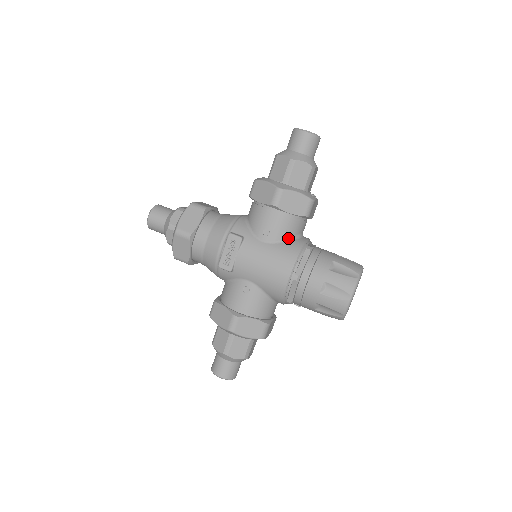
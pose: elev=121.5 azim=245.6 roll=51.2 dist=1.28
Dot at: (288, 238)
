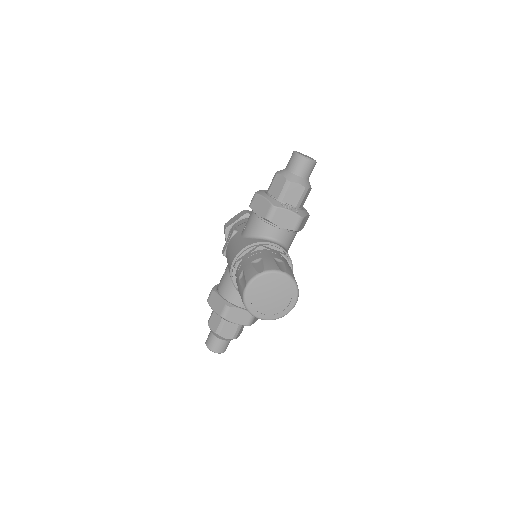
Dot at: (254, 236)
